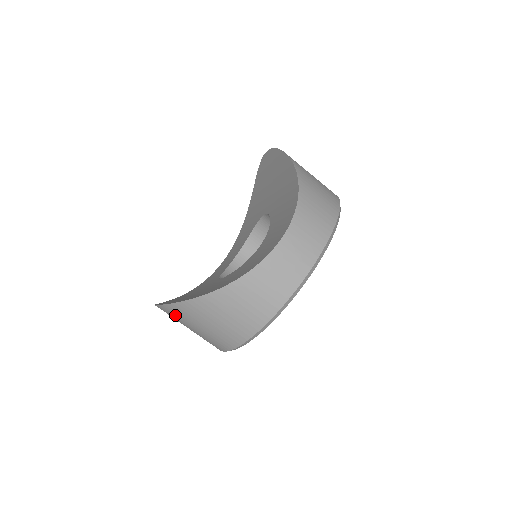
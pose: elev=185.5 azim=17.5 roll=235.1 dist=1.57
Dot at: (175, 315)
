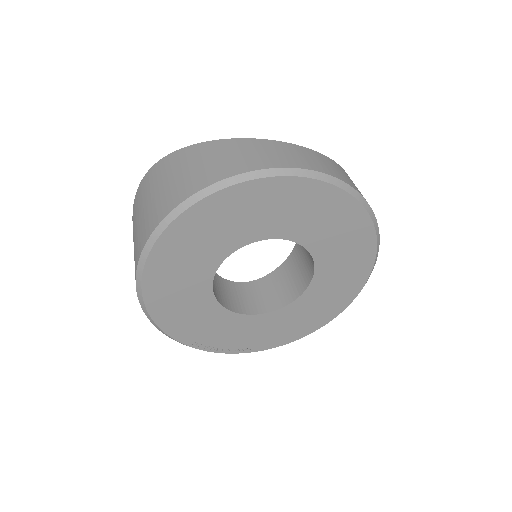
Dot at: (148, 184)
